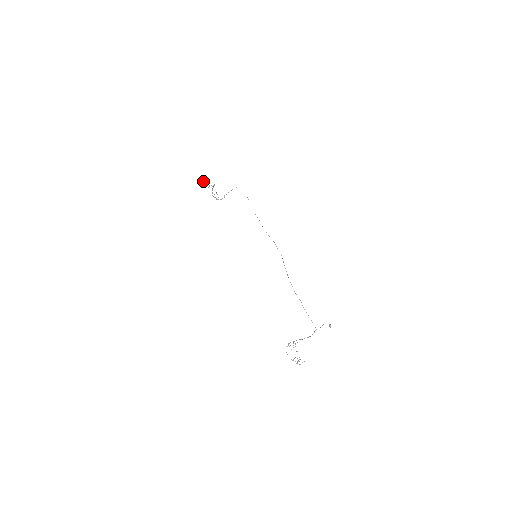
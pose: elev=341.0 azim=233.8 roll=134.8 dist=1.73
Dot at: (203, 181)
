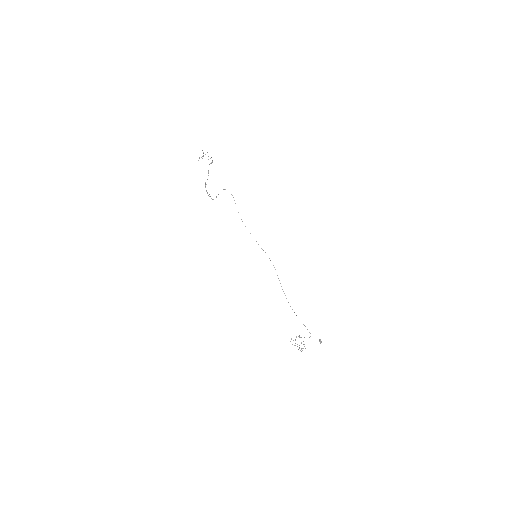
Dot at: occluded
